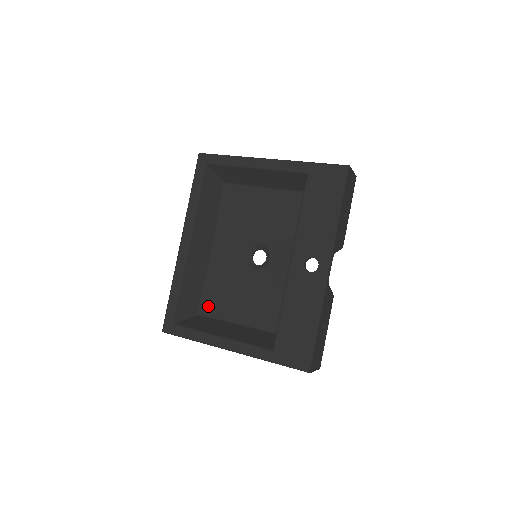
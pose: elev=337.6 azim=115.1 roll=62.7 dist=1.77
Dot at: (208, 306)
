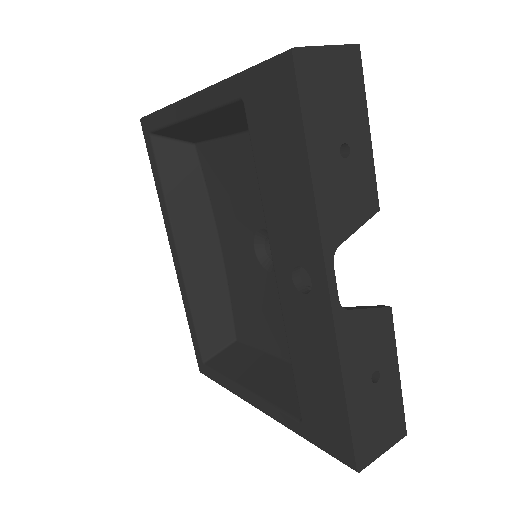
Dot at: (242, 329)
